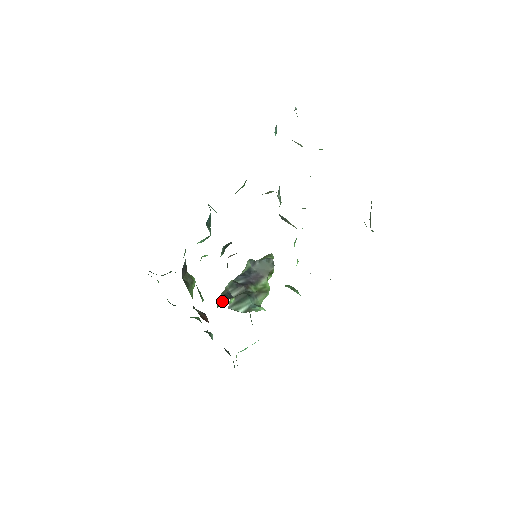
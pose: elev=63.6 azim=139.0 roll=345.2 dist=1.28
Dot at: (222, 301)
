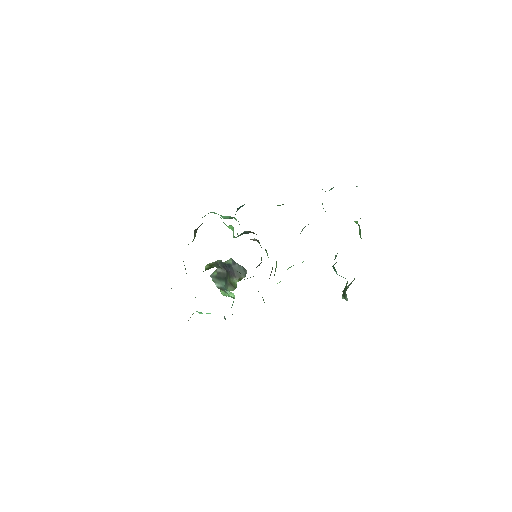
Dot at: (216, 266)
